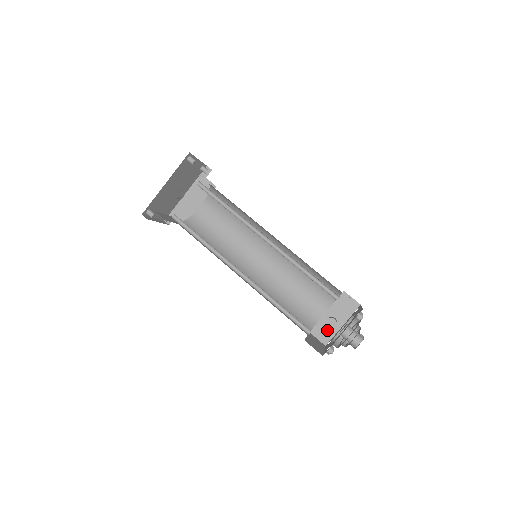
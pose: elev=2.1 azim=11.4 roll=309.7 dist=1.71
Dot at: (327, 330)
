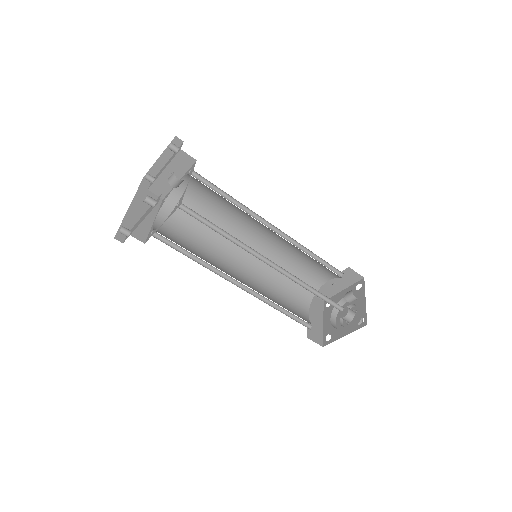
Dot at: (316, 331)
